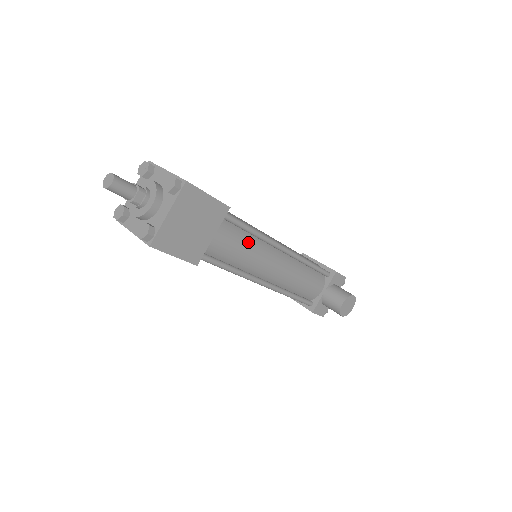
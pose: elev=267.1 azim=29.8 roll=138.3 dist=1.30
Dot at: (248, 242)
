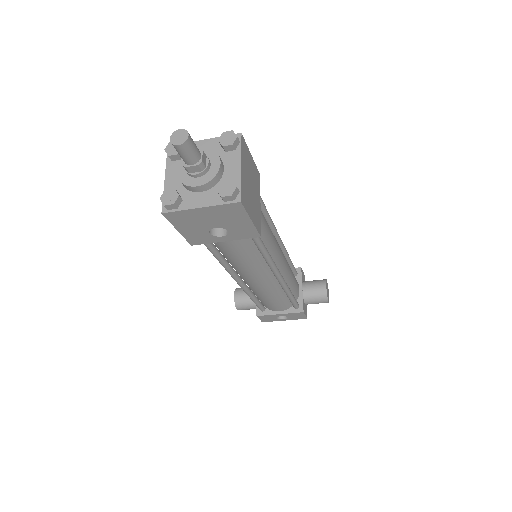
Dot at: (267, 223)
